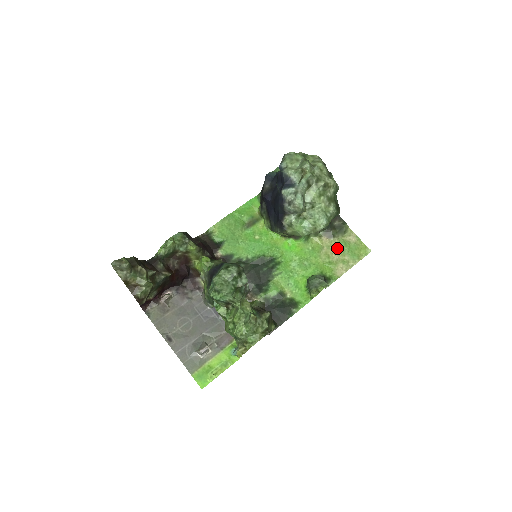
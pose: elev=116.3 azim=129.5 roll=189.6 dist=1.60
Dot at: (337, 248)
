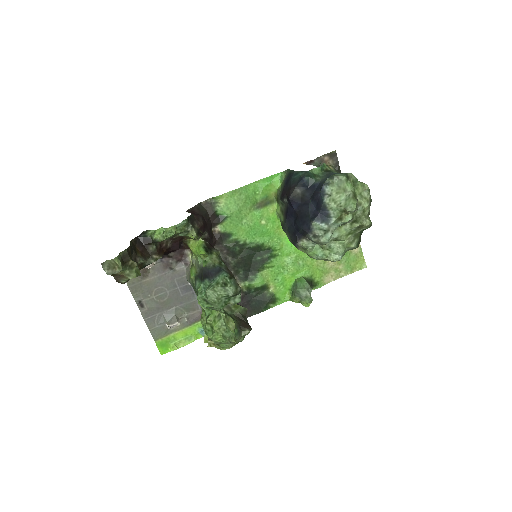
Dot at: occluded
